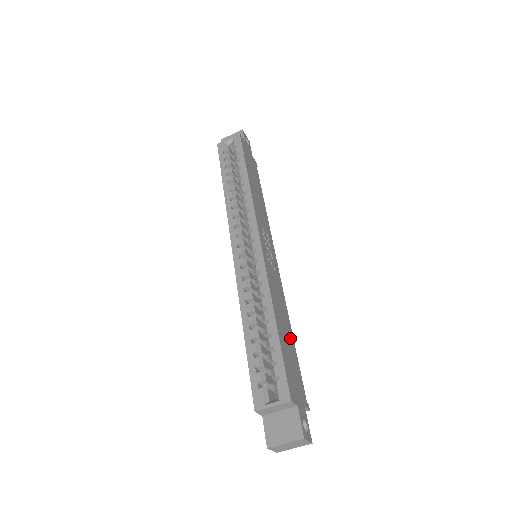
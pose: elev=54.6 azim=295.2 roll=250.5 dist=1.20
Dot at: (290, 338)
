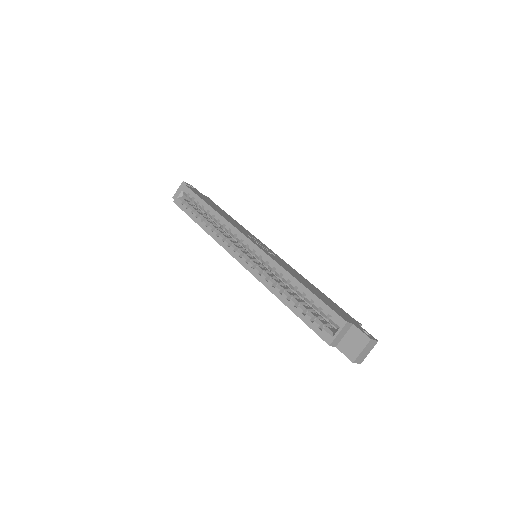
Dot at: (317, 290)
